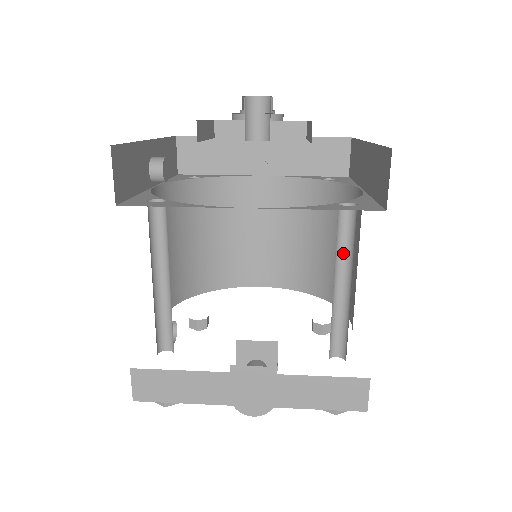
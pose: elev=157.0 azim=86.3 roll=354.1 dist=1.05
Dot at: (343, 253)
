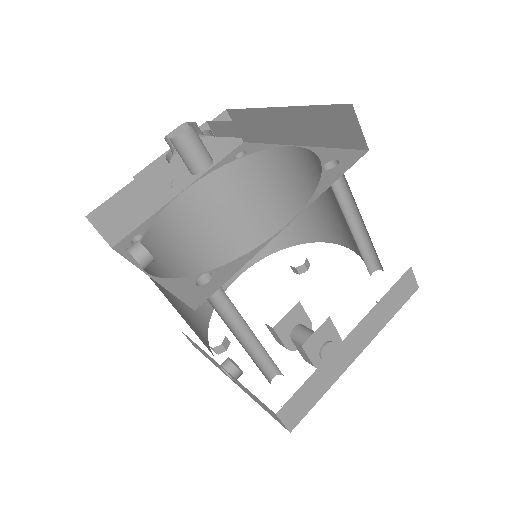
Dot at: (341, 202)
